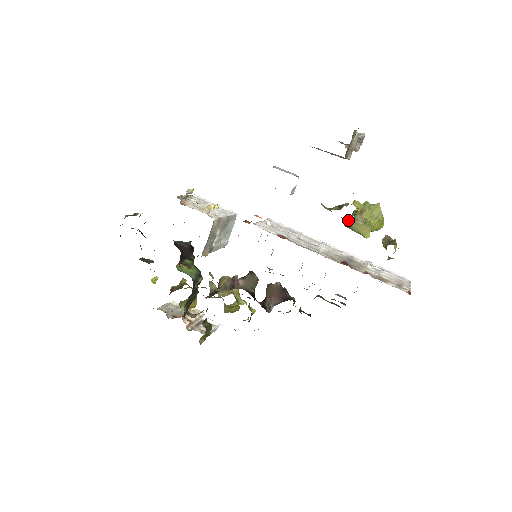
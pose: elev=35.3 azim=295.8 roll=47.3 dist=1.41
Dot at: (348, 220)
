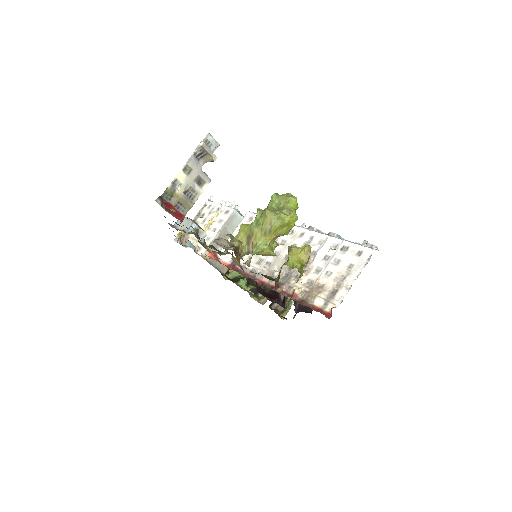
Dot at: occluded
